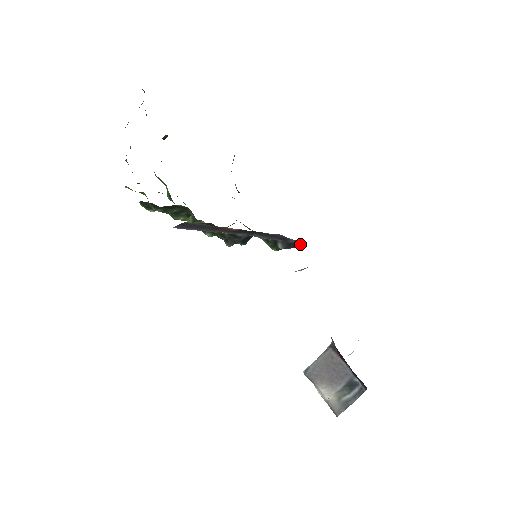
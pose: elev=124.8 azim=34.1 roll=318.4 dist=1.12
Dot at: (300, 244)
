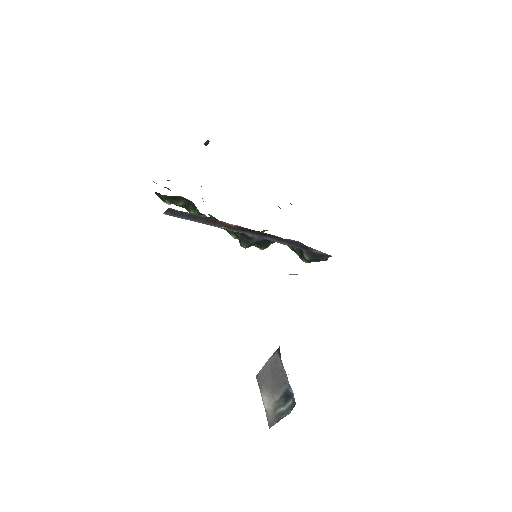
Dot at: (328, 257)
